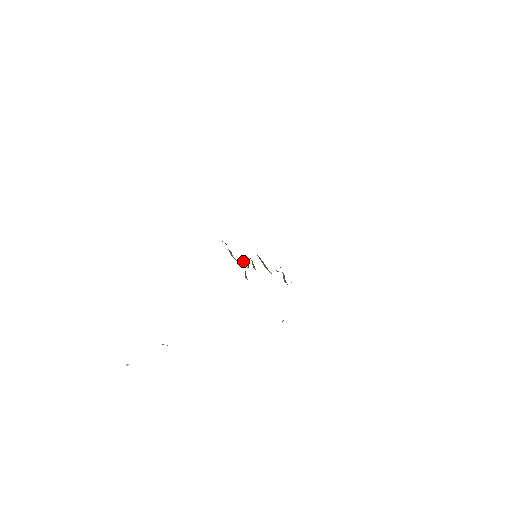
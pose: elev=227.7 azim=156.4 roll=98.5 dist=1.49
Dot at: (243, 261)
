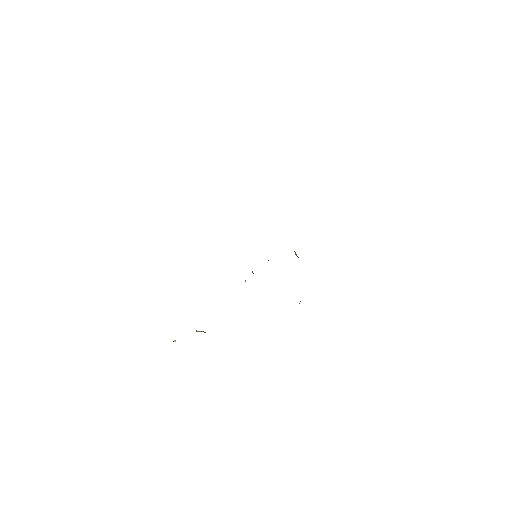
Dot at: occluded
